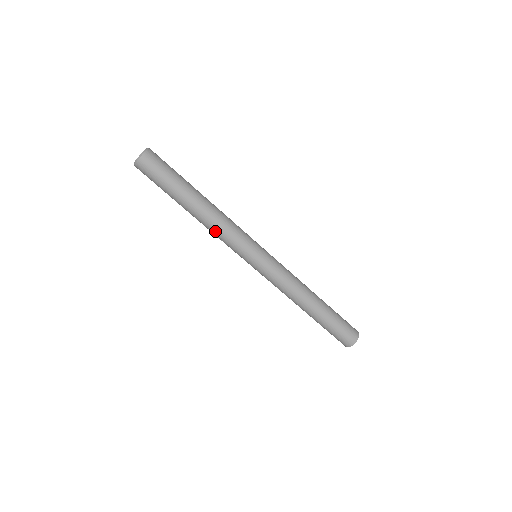
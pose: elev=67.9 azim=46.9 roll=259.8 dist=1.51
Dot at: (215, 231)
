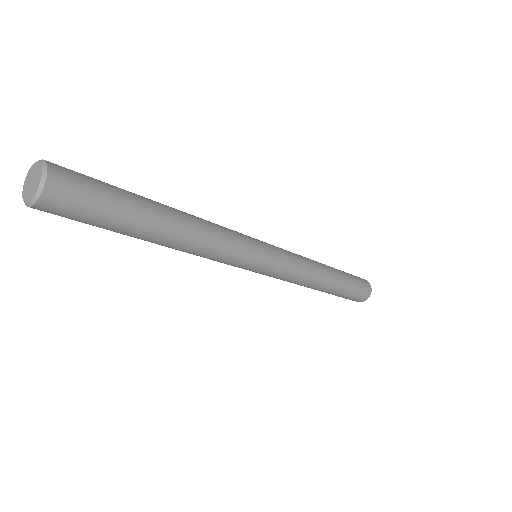
Dot at: (196, 255)
